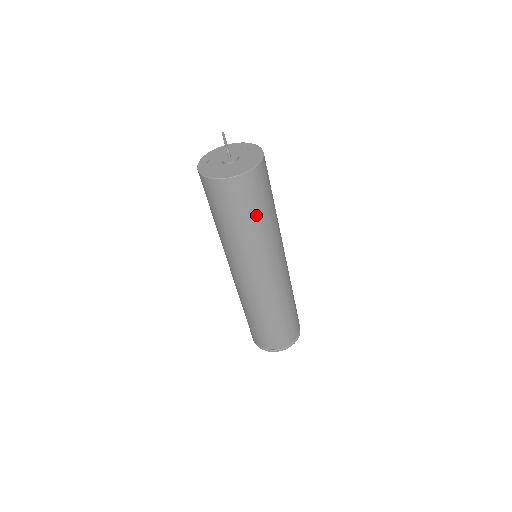
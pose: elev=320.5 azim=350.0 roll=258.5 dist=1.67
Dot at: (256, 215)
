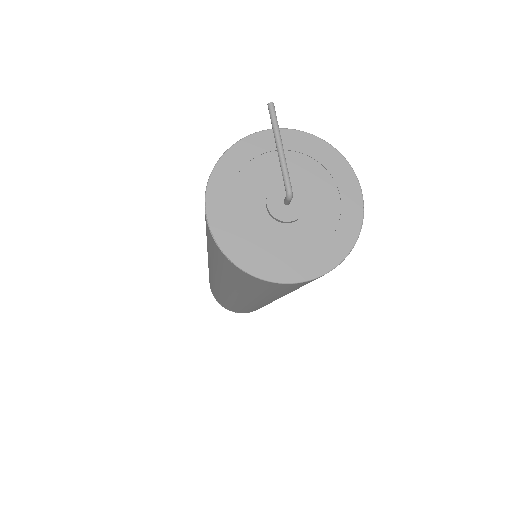
Dot at: occluded
